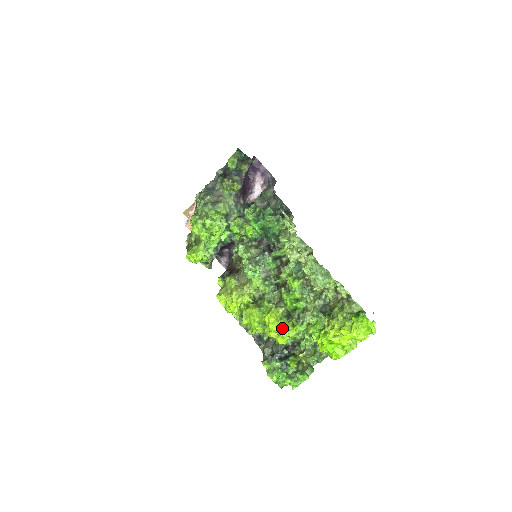
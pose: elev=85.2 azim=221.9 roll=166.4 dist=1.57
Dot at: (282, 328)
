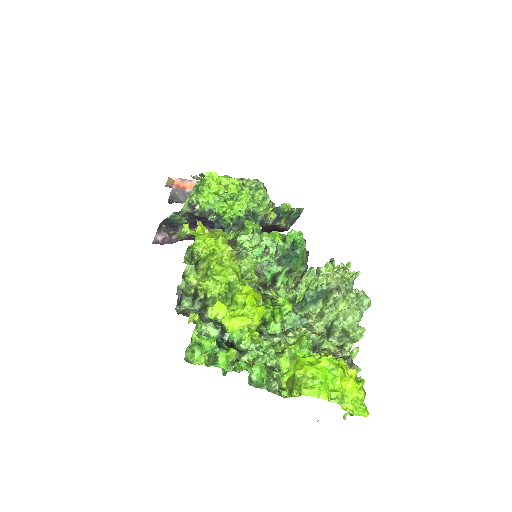
Dot at: (262, 311)
